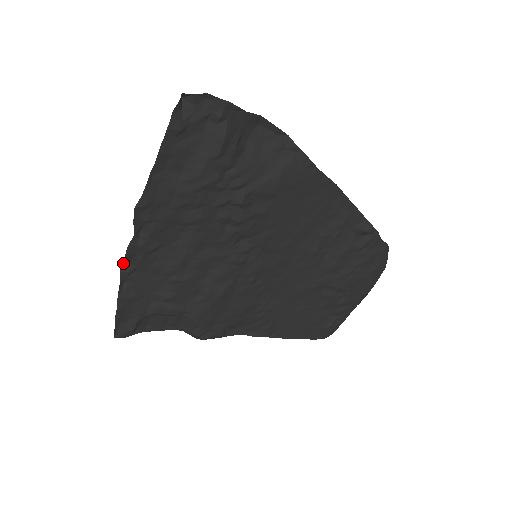
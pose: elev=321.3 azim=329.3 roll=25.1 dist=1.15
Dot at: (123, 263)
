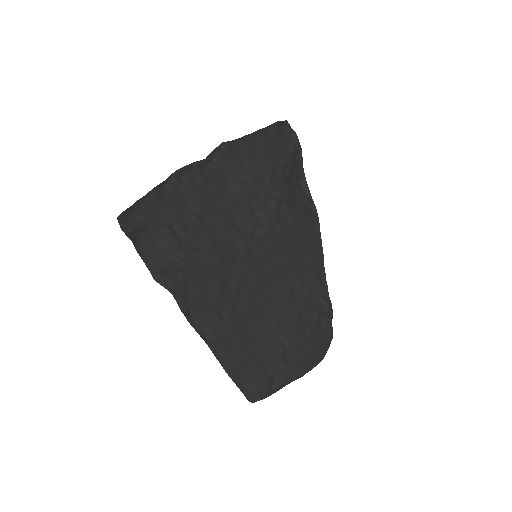
Dot at: (180, 170)
